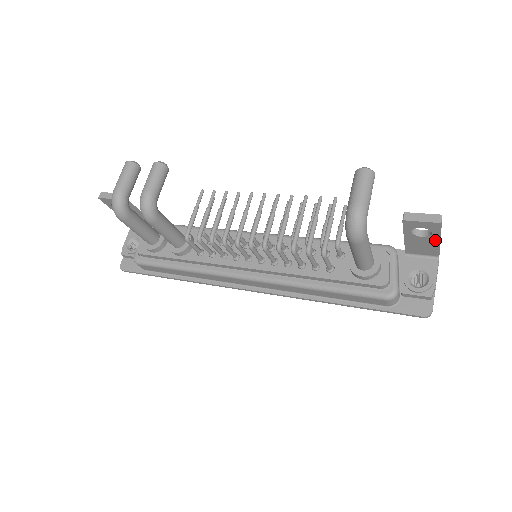
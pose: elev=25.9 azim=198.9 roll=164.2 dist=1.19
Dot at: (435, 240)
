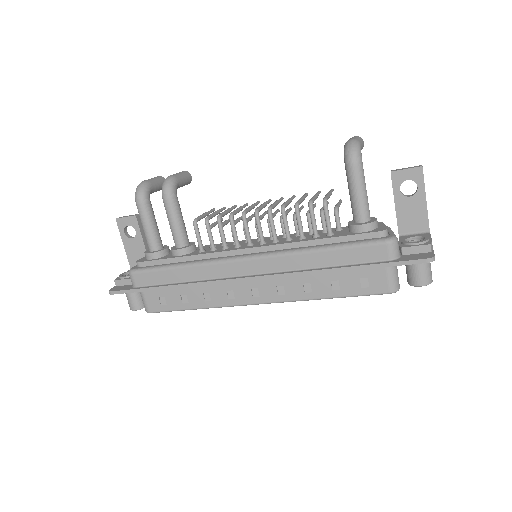
Dot at: (422, 199)
